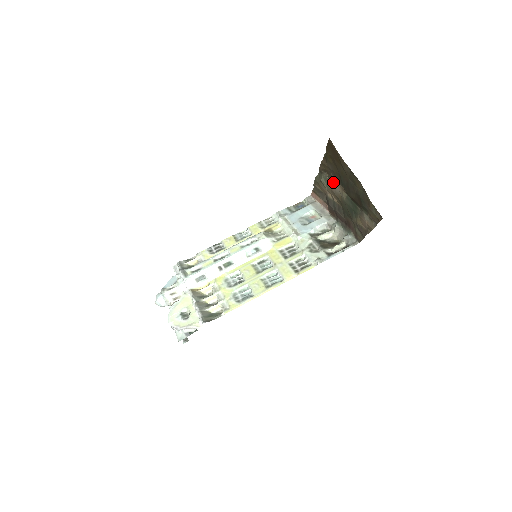
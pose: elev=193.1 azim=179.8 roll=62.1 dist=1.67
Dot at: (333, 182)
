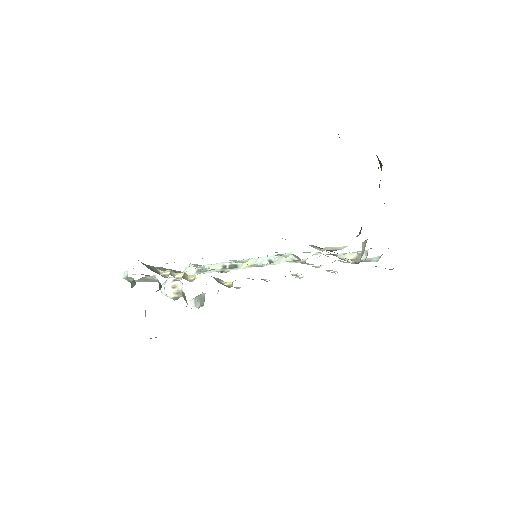
Dot at: occluded
